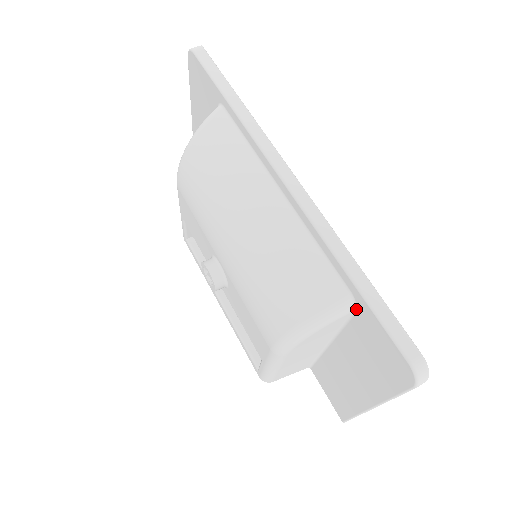
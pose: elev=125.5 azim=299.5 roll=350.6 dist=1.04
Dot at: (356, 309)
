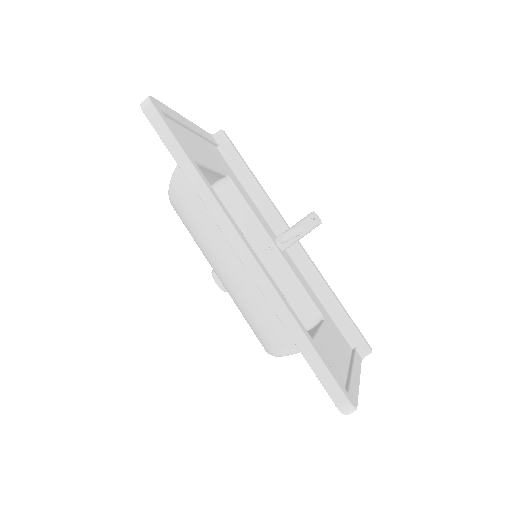
Dot at: occluded
